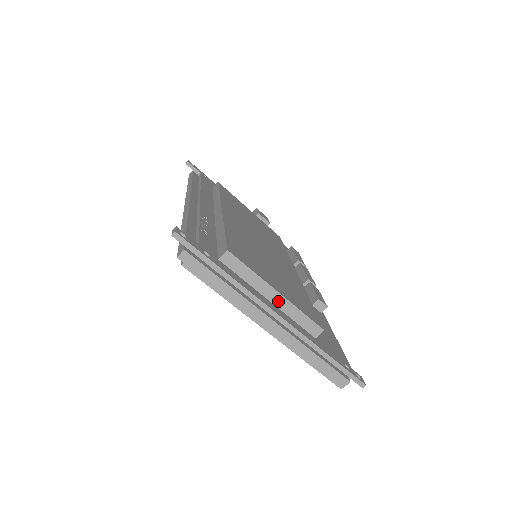
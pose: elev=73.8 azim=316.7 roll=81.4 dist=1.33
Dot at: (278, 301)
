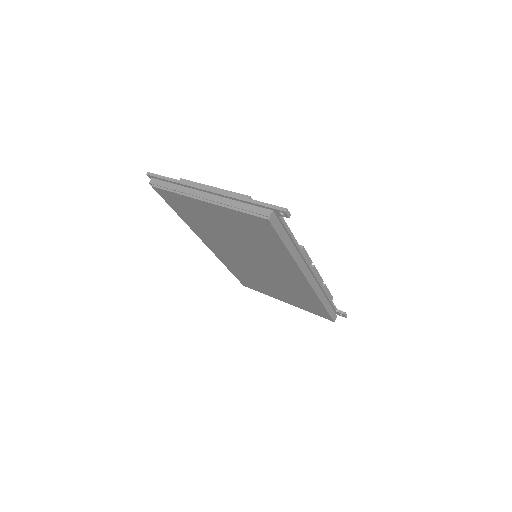
Dot at: occluded
